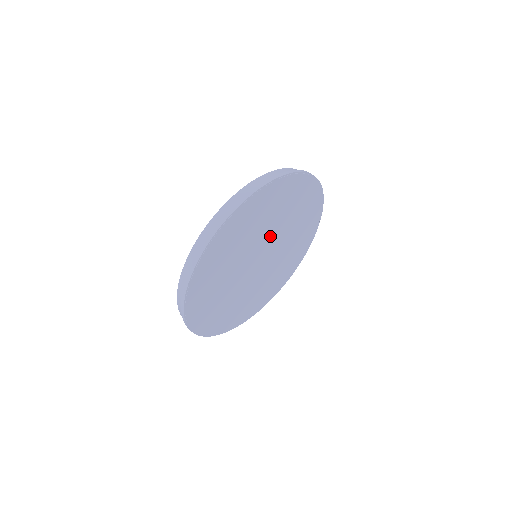
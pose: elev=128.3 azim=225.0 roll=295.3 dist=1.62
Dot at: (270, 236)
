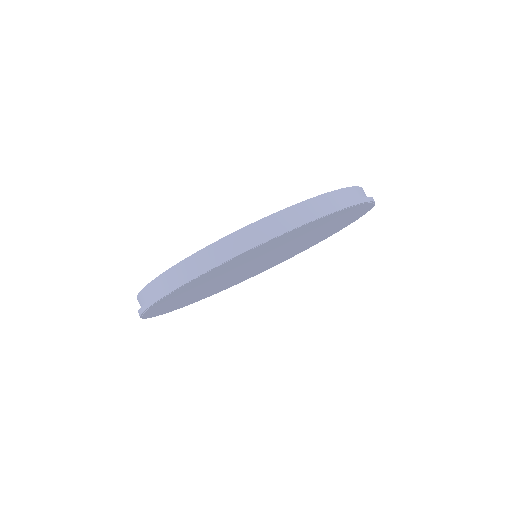
Dot at: (280, 250)
